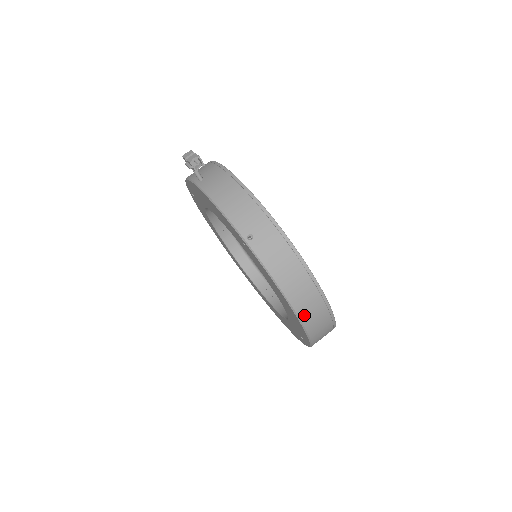
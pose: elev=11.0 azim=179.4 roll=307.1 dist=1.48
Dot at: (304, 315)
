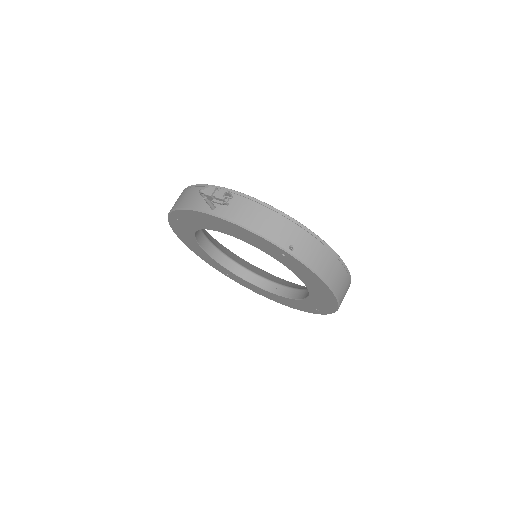
Dot at: (340, 293)
